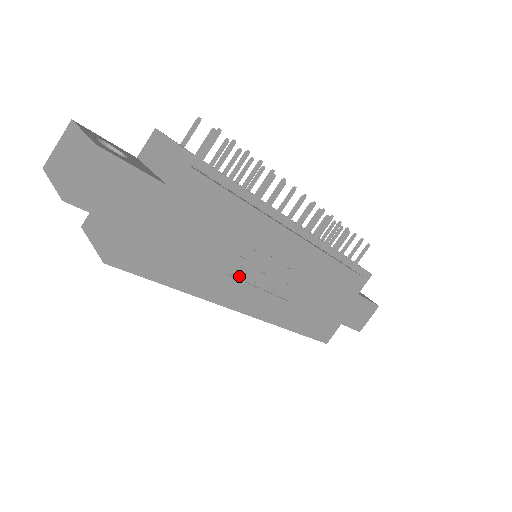
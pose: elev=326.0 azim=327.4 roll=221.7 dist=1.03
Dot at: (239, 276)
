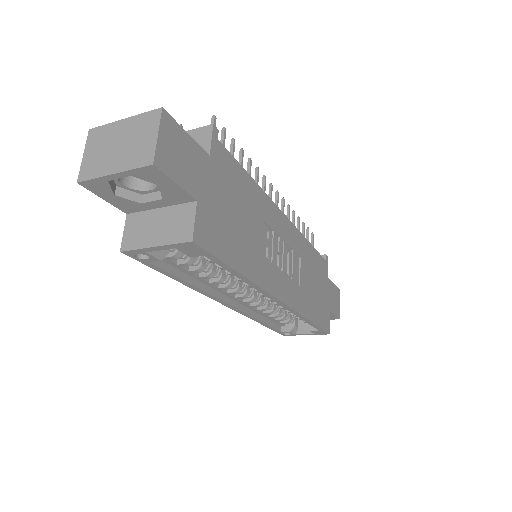
Dot at: (269, 258)
